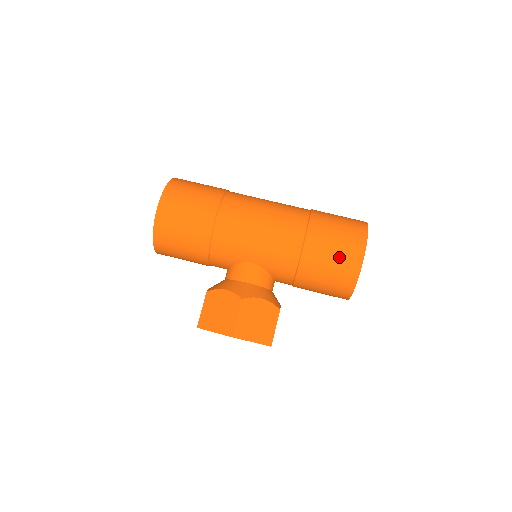
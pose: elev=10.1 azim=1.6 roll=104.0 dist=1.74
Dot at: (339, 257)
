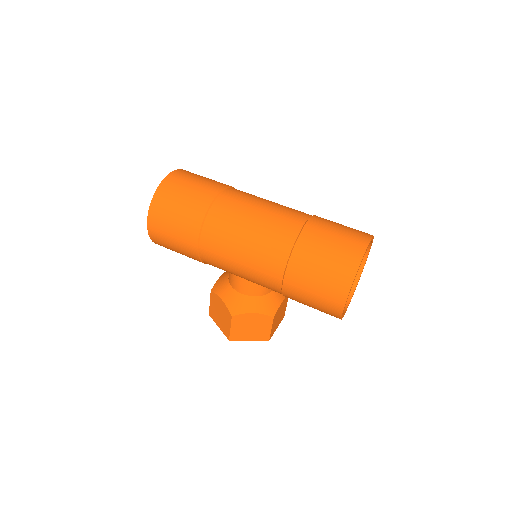
Dot at: (318, 301)
